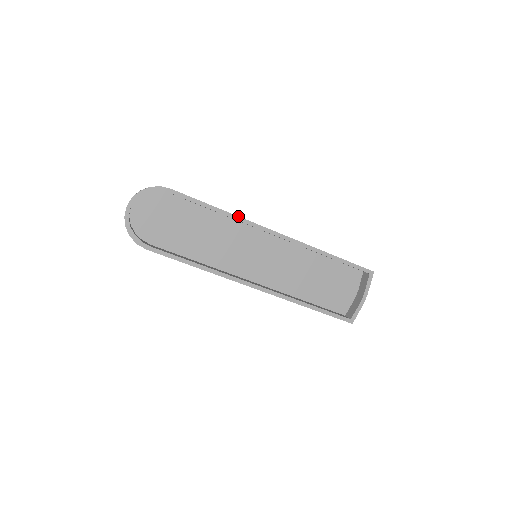
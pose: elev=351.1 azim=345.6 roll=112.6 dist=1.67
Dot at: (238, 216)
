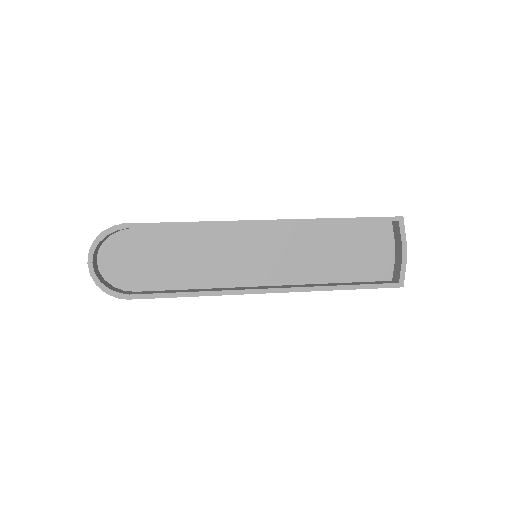
Dot at: (213, 221)
